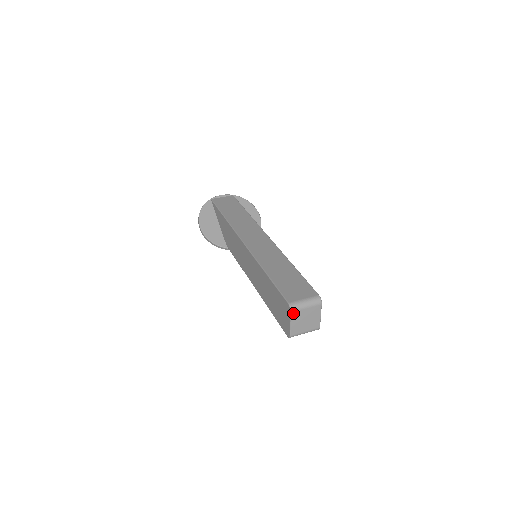
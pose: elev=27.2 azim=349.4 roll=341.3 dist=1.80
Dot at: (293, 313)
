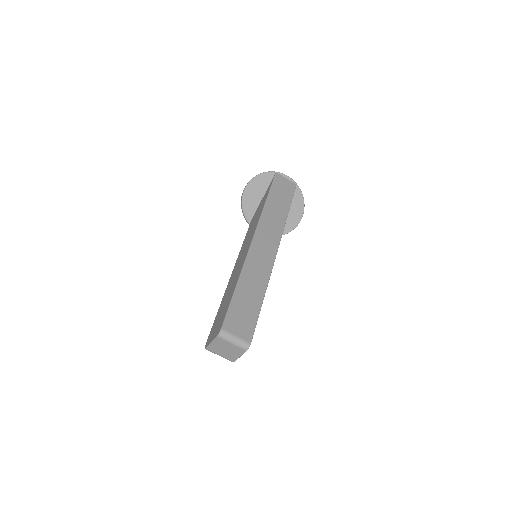
Dot at: (218, 338)
